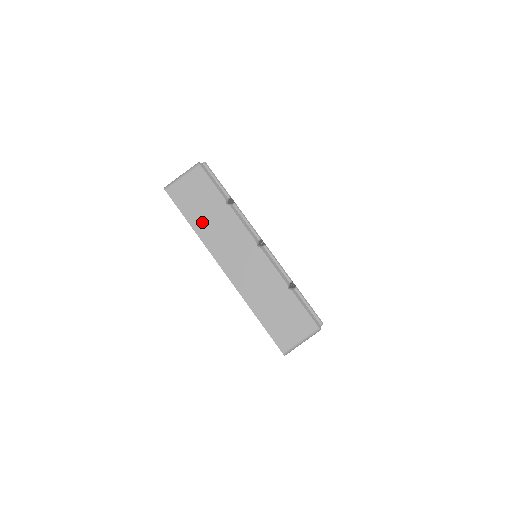
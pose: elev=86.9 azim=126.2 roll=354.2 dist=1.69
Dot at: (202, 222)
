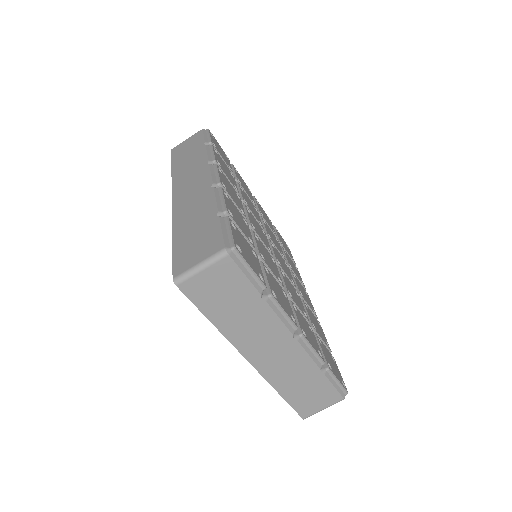
Dot at: (227, 319)
